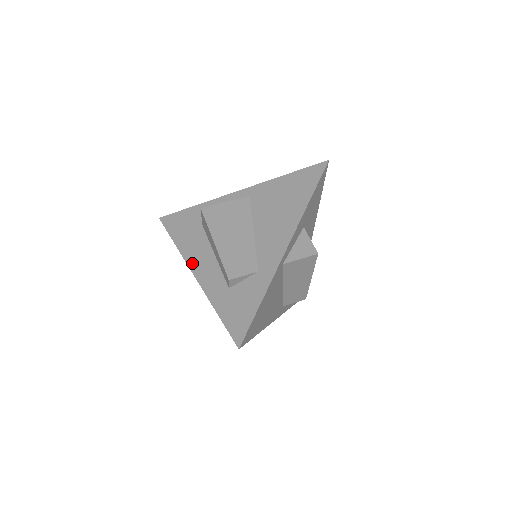
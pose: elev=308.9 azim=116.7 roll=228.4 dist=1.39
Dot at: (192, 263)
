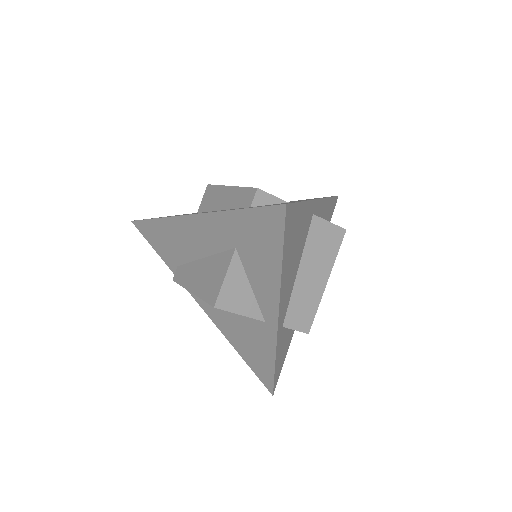
Dot at: (188, 214)
